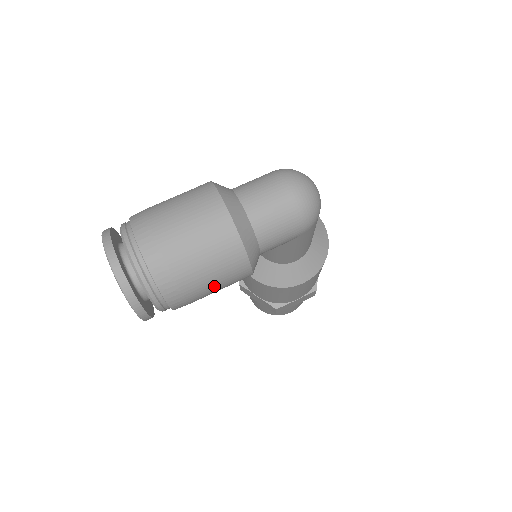
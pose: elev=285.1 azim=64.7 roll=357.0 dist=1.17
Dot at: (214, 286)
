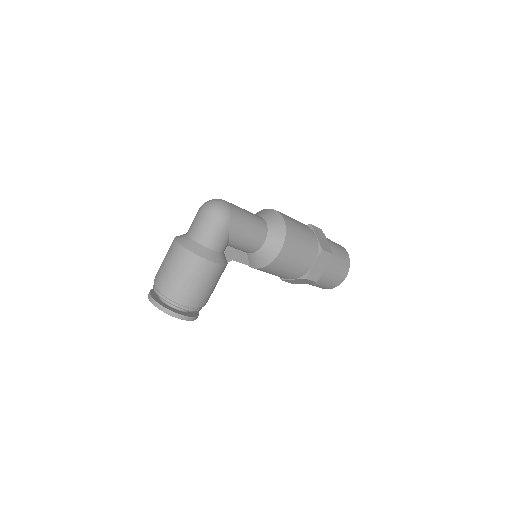
Dot at: (200, 282)
